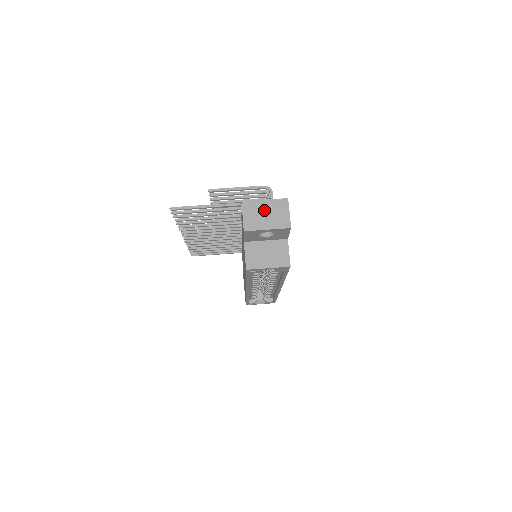
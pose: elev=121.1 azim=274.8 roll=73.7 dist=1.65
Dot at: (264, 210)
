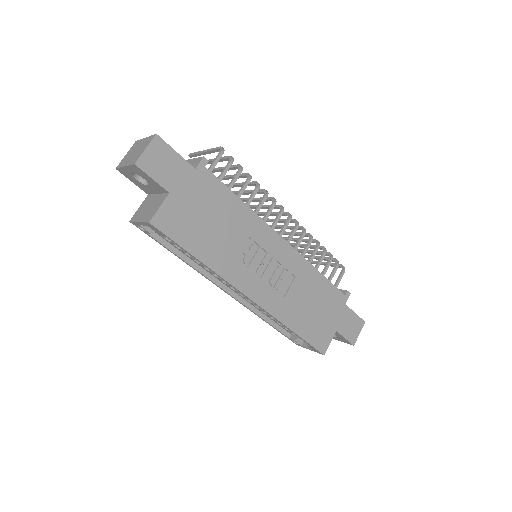
Dot at: (138, 148)
